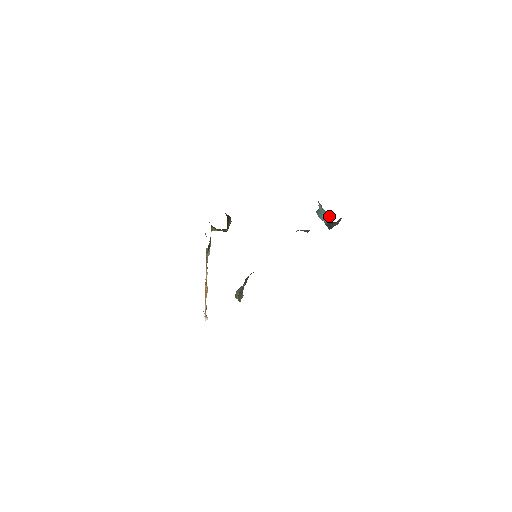
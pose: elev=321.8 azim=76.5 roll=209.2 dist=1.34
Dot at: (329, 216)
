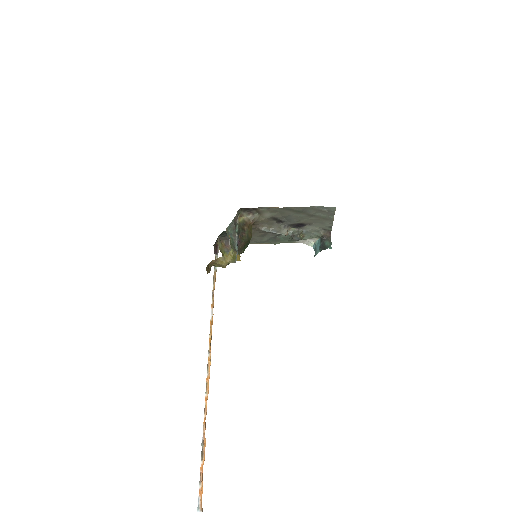
Dot at: (319, 239)
